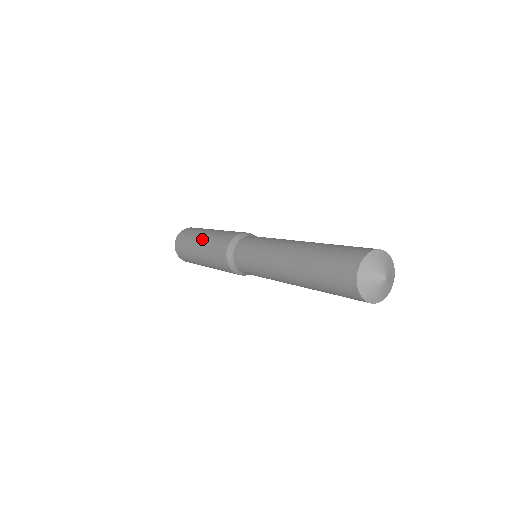
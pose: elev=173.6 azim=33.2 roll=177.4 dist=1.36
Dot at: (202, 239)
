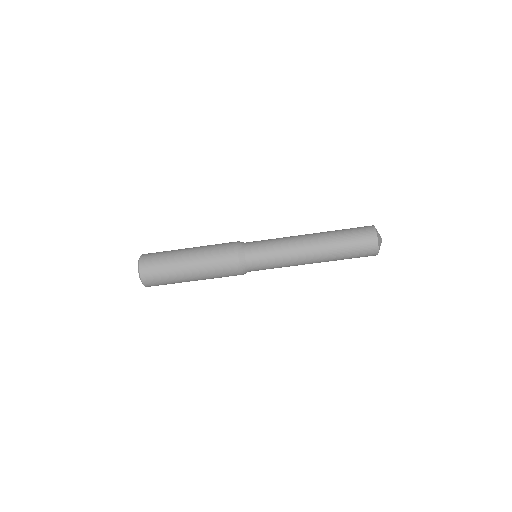
Dot at: (194, 247)
